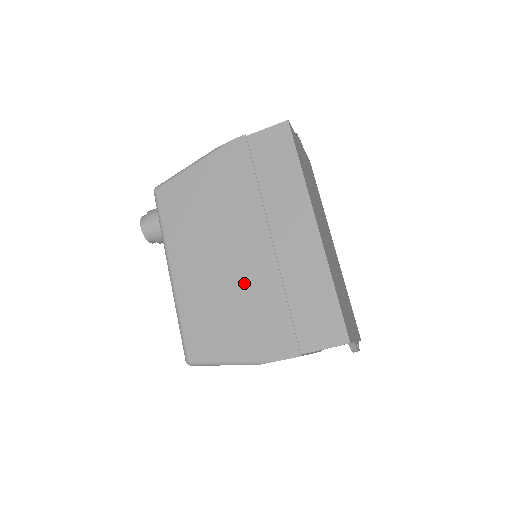
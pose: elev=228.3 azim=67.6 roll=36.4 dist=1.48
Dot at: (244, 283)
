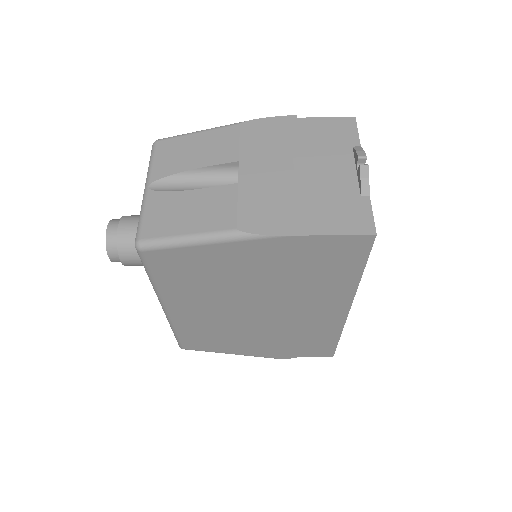
Dot at: (254, 329)
